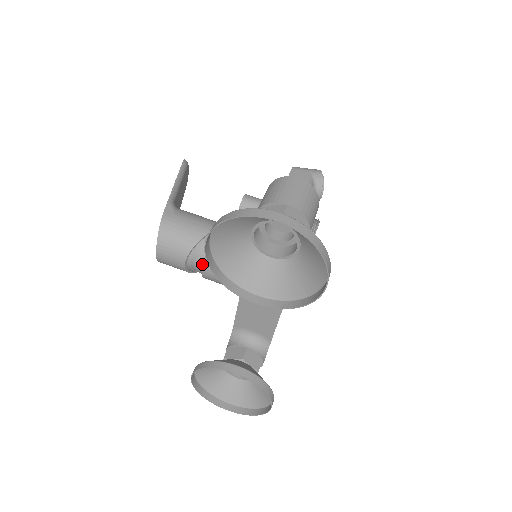
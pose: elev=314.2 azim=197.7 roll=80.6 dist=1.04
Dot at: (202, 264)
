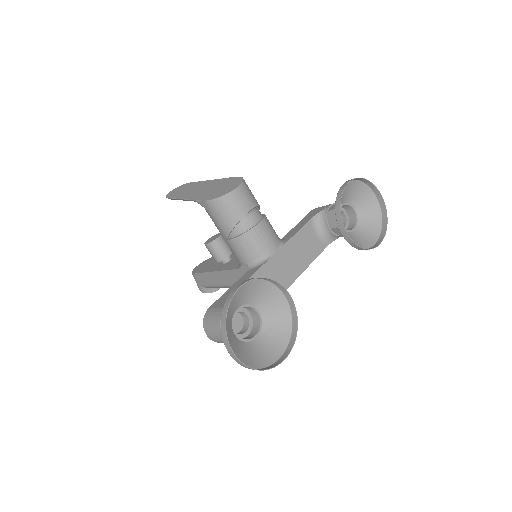
Dot at: (259, 219)
